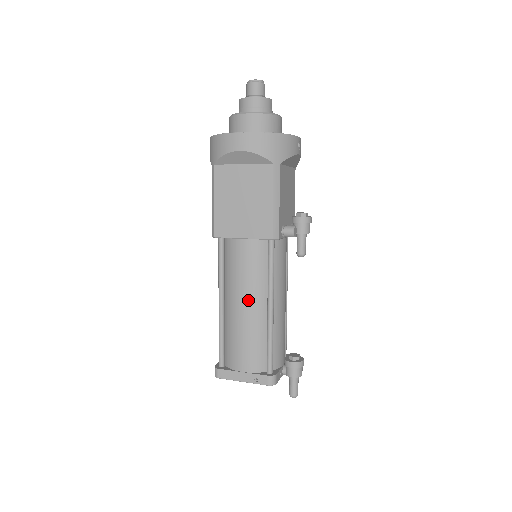
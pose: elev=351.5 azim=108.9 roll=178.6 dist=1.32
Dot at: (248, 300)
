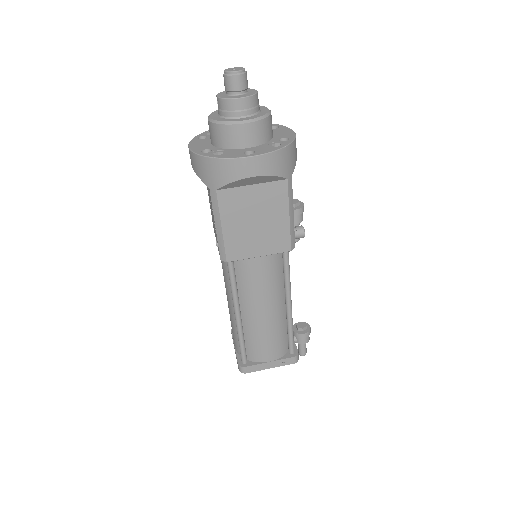
Dot at: (269, 307)
